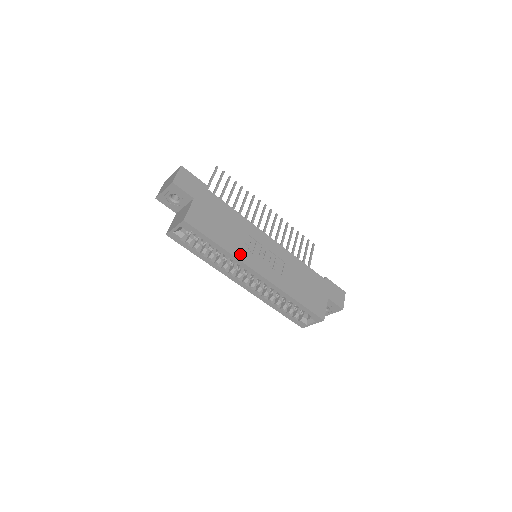
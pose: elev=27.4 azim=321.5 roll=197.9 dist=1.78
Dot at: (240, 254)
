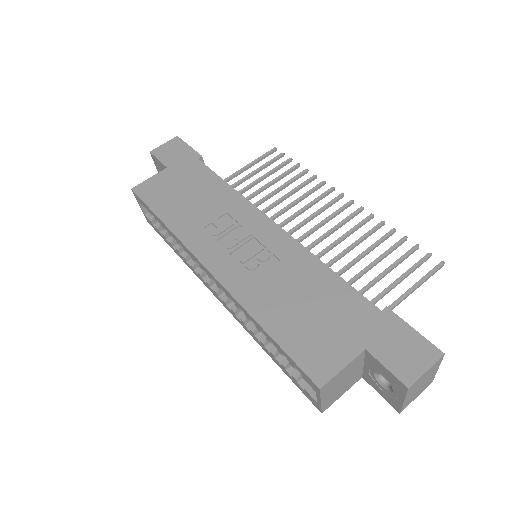
Dot at: (190, 236)
